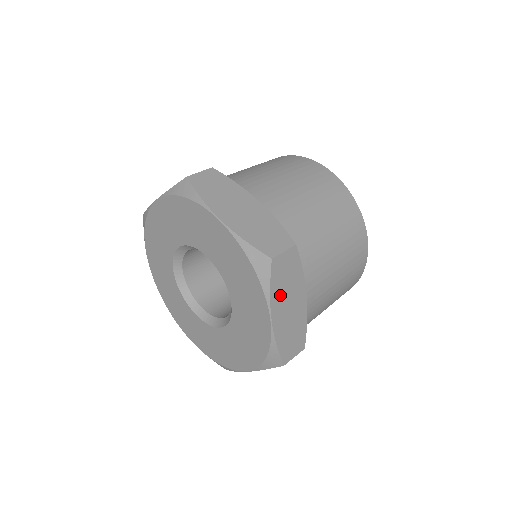
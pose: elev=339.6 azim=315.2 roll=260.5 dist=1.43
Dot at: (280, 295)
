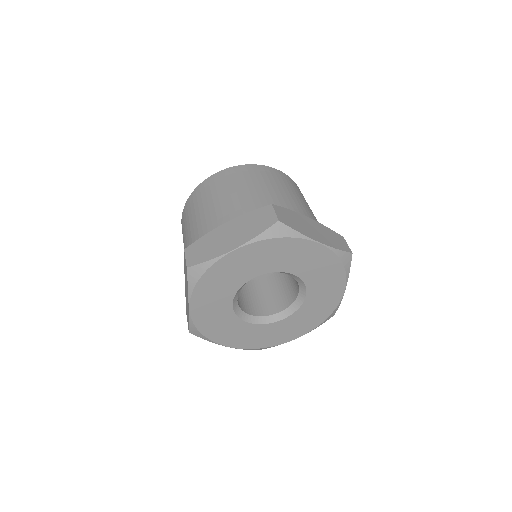
Dot at: occluded
